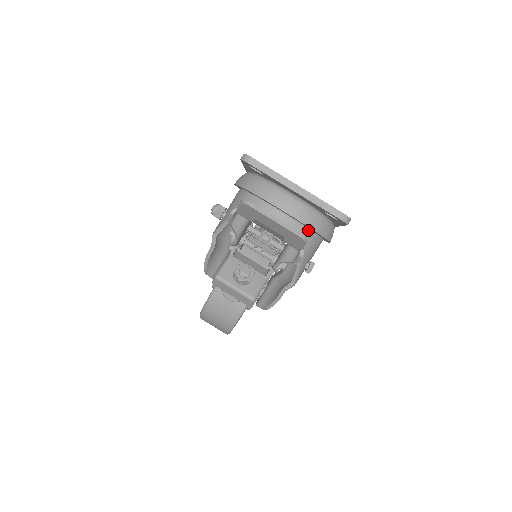
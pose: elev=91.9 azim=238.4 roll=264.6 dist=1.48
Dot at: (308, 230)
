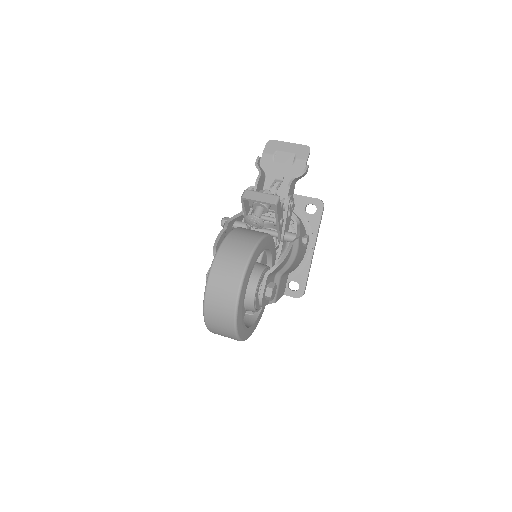
Dot at: (298, 217)
